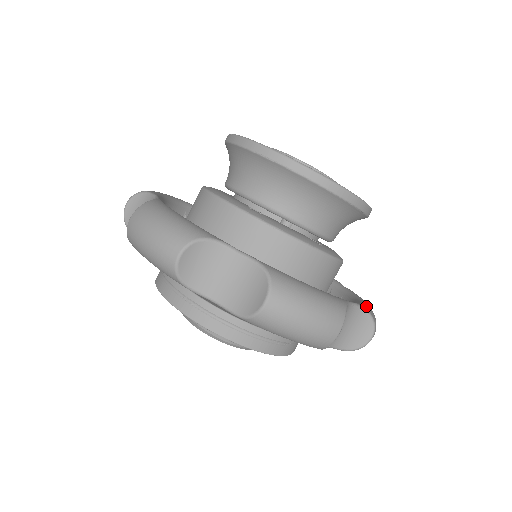
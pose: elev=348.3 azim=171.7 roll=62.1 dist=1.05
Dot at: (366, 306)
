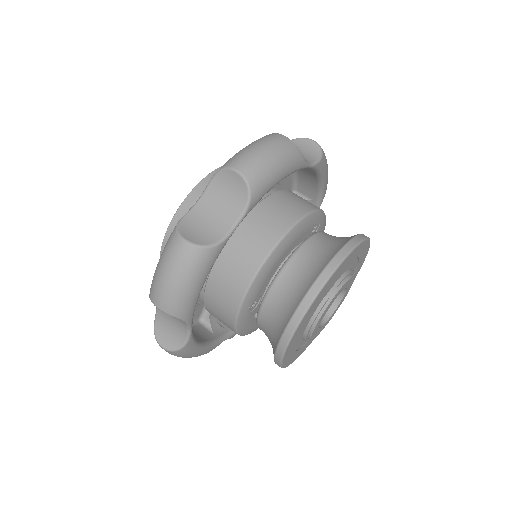
Dot at: occluded
